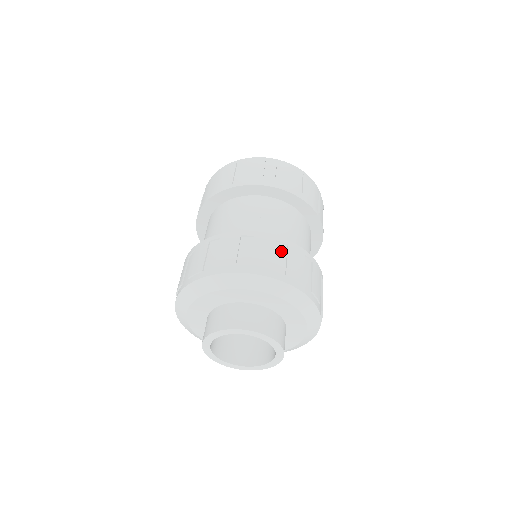
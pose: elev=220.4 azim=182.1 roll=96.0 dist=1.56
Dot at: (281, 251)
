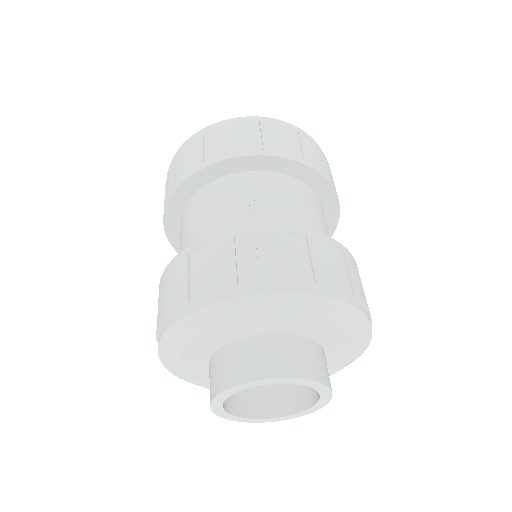
Dot at: (299, 247)
